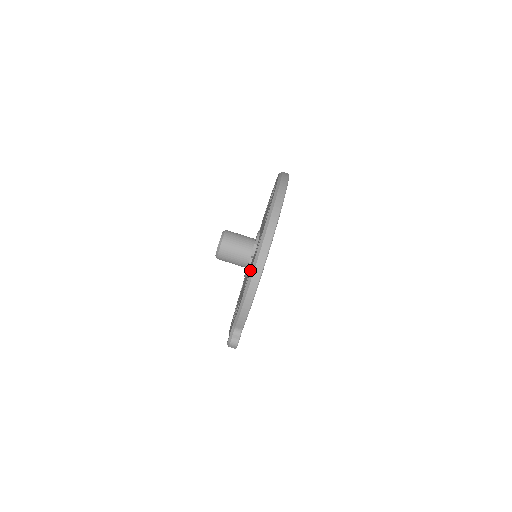
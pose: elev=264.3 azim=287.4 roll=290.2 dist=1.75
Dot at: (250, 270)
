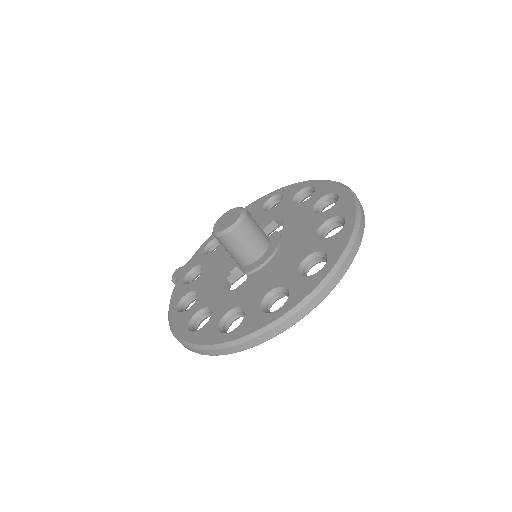
Dot at: (181, 317)
